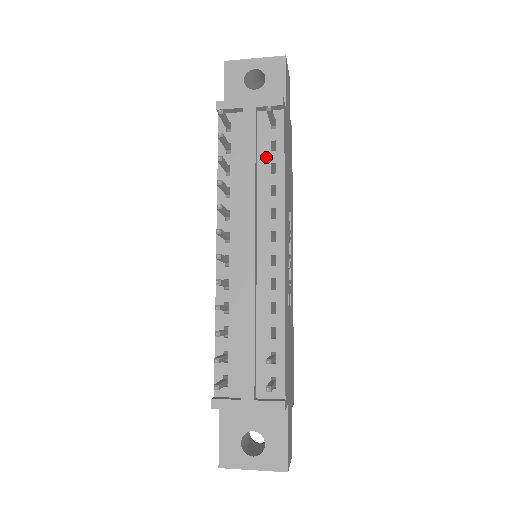
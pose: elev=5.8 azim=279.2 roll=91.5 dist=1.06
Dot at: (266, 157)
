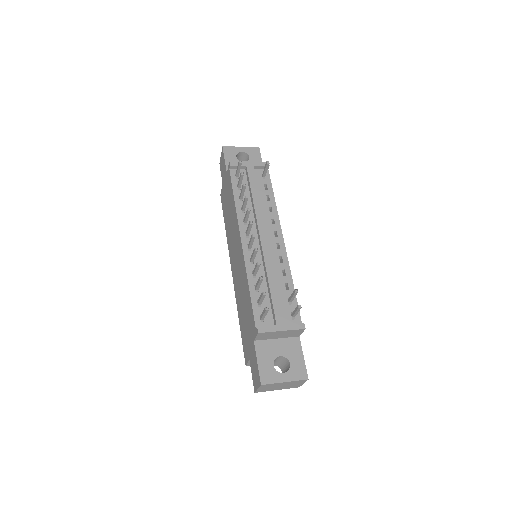
Dot at: (263, 192)
